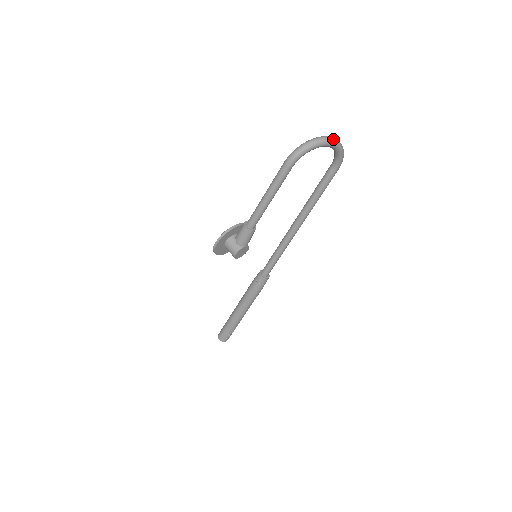
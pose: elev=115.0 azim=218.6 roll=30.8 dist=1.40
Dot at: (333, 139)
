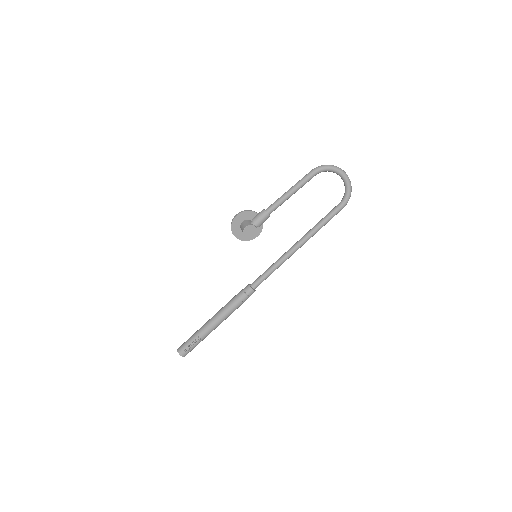
Dot at: (347, 175)
